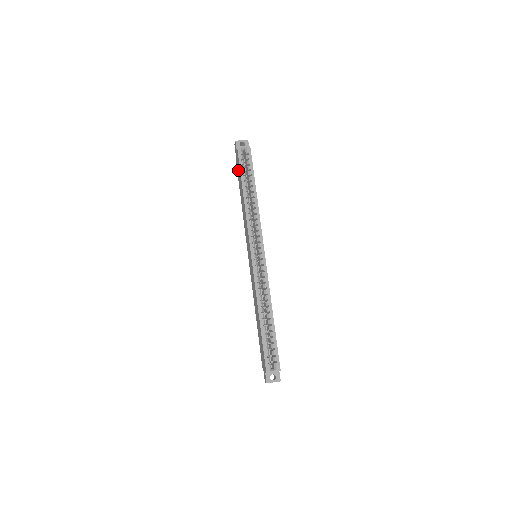
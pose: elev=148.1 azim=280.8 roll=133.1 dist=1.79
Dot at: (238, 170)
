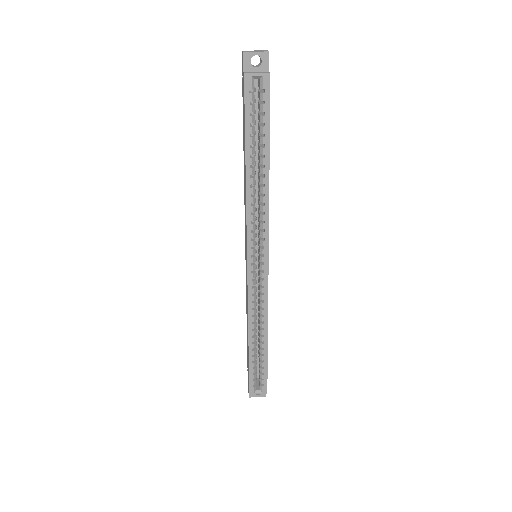
Dot at: (243, 111)
